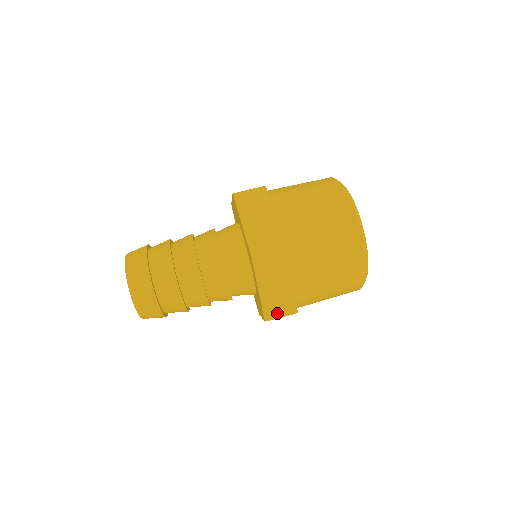
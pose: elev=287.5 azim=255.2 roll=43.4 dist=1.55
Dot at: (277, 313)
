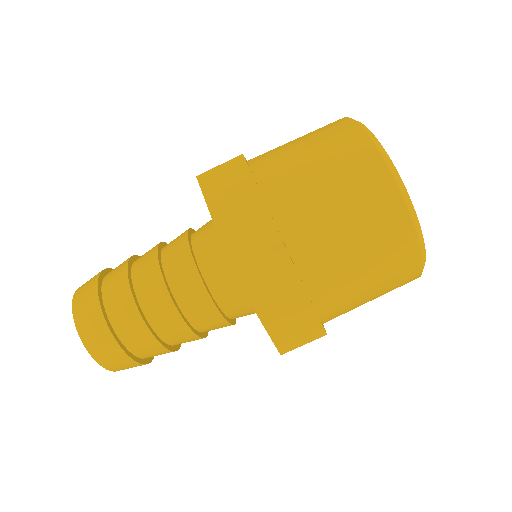
Dot at: (296, 341)
